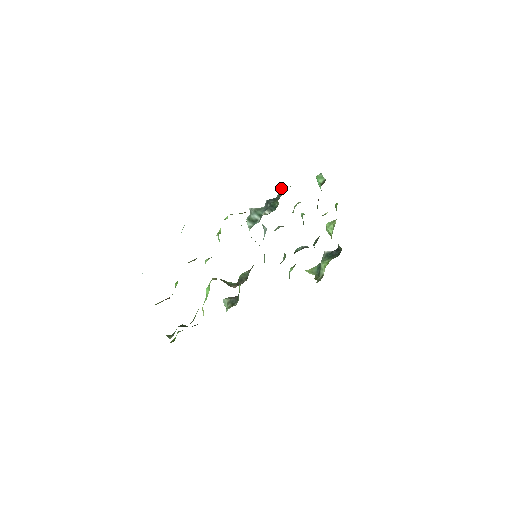
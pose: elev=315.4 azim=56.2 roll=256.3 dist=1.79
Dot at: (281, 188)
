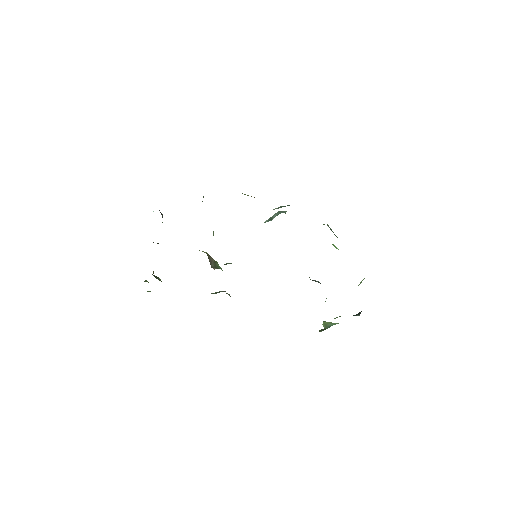
Dot at: occluded
